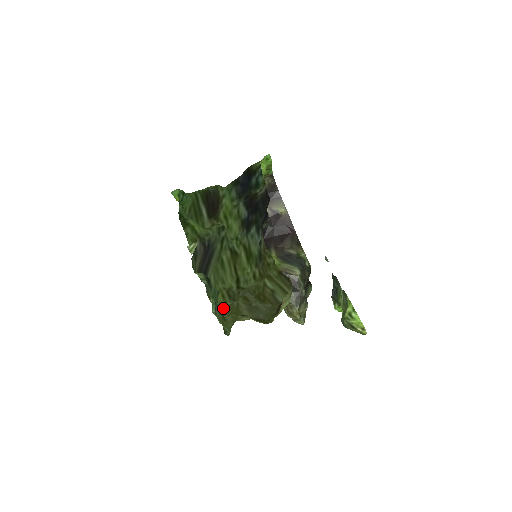
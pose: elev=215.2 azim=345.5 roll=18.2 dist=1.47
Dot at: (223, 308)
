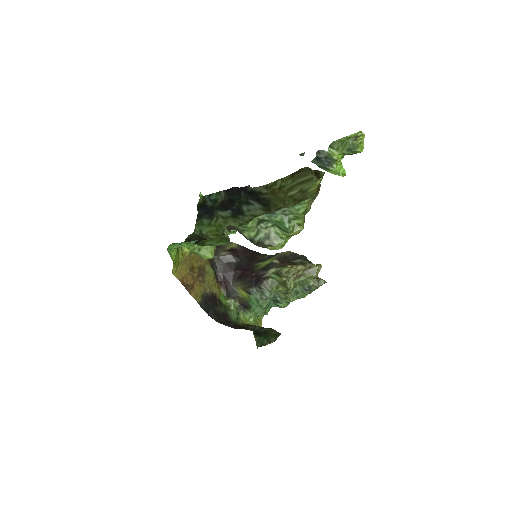
Dot at: occluded
